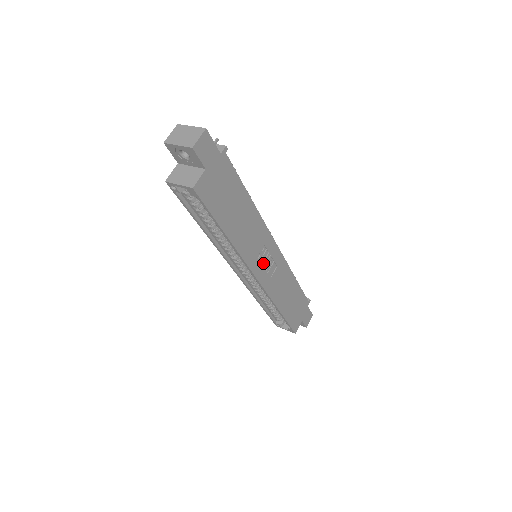
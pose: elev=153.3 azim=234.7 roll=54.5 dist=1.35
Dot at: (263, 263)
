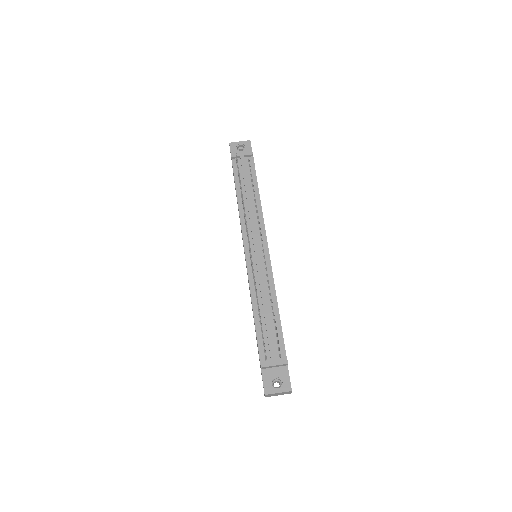
Dot at: occluded
